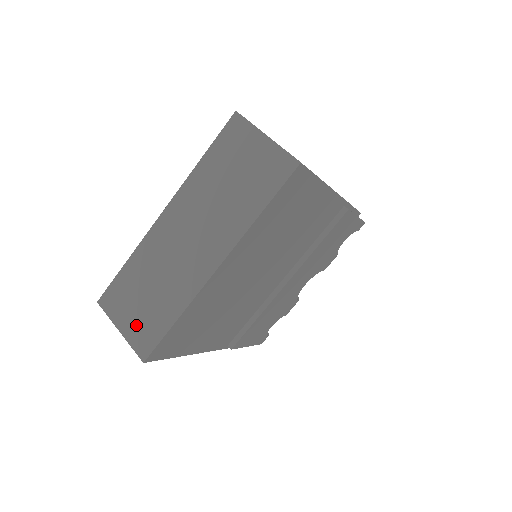
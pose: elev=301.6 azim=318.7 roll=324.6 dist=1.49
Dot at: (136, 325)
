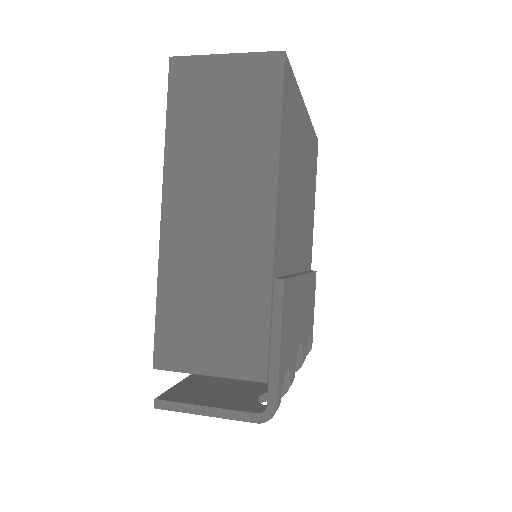
Dot at: occluded
